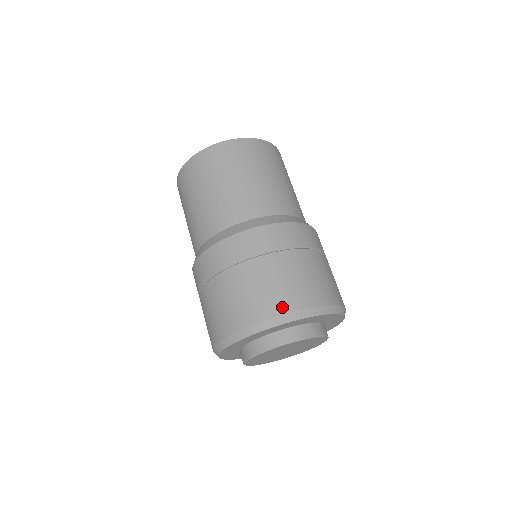
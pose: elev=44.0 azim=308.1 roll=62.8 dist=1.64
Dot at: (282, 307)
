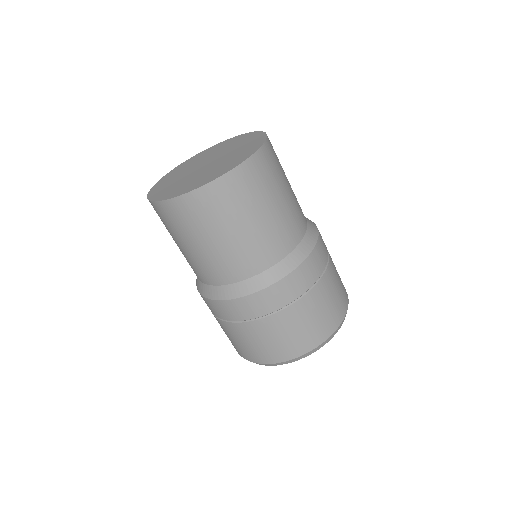
Dot at: (273, 359)
